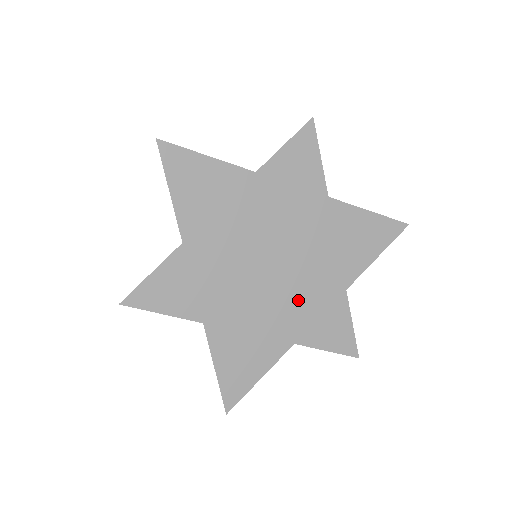
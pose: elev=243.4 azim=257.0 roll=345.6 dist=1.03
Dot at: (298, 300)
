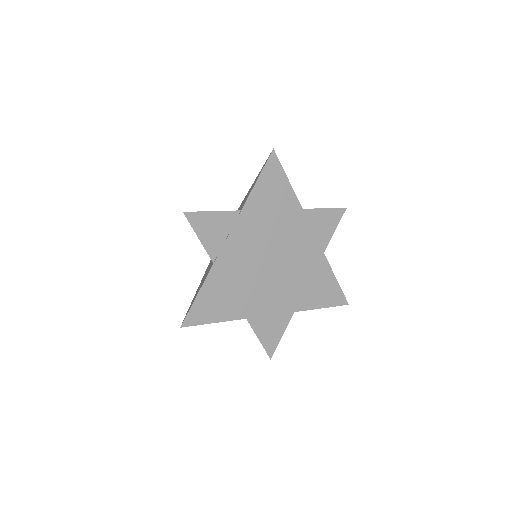
Dot at: (268, 295)
